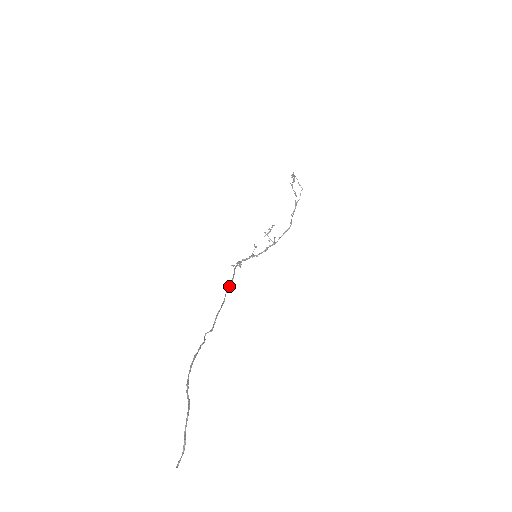
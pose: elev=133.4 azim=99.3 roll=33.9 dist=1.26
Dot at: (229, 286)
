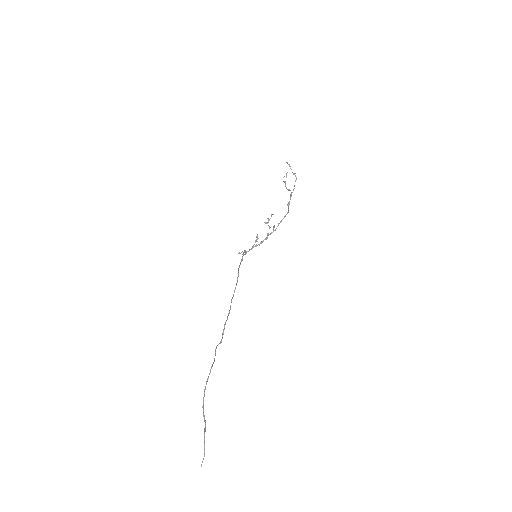
Dot at: (234, 292)
